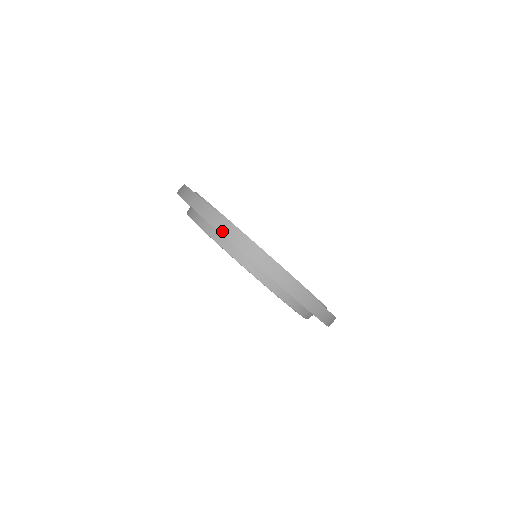
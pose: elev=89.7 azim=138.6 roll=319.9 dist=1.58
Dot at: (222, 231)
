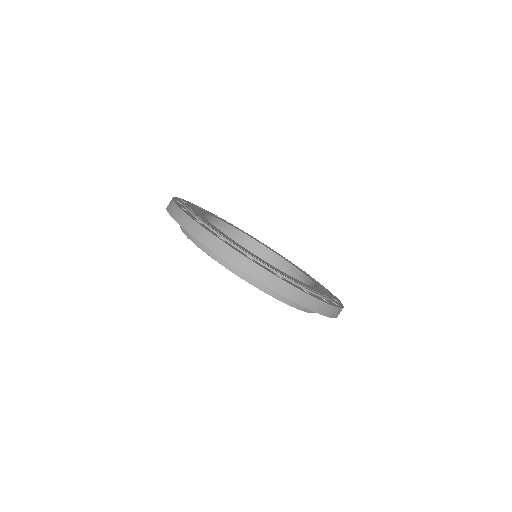
Dot at: (308, 306)
